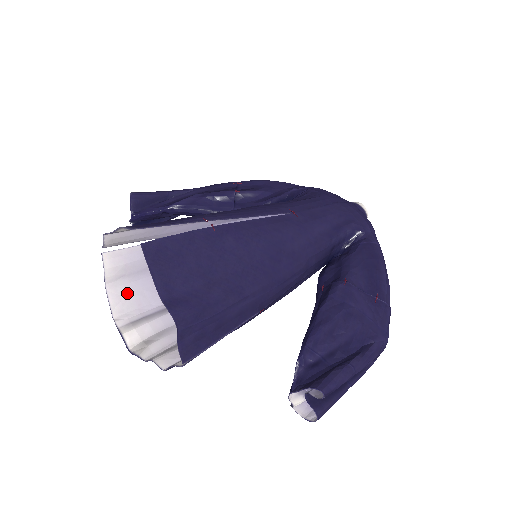
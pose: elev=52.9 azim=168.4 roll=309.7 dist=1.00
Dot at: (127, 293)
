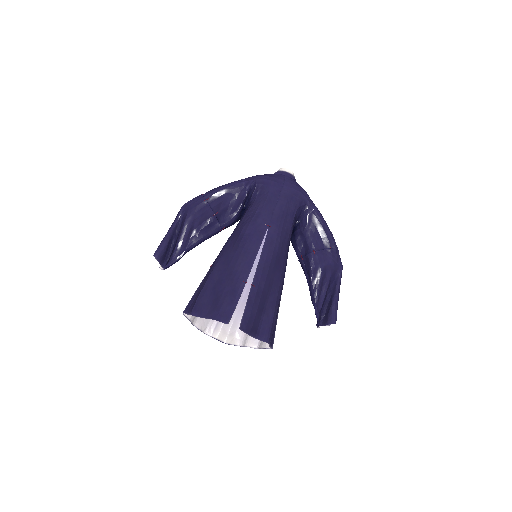
Dot at: (202, 318)
